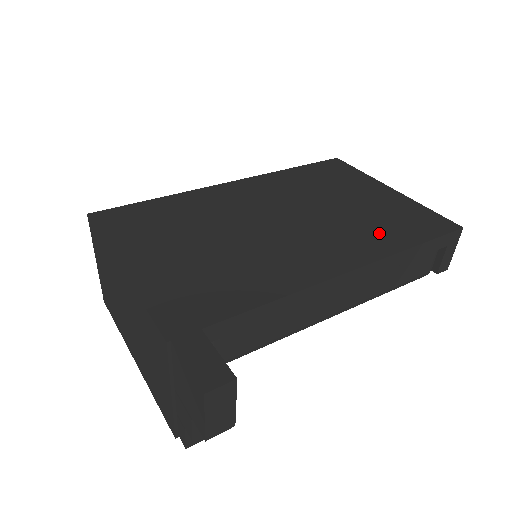
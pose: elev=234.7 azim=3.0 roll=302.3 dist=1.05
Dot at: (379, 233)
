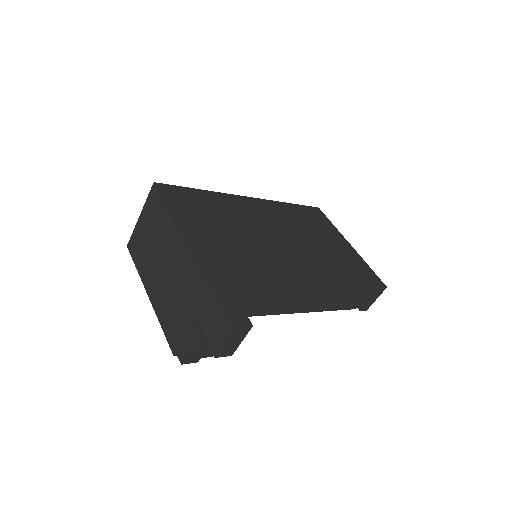
Dot at: (339, 271)
